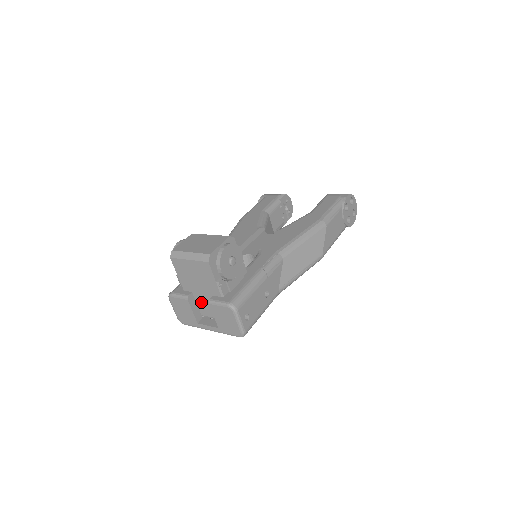
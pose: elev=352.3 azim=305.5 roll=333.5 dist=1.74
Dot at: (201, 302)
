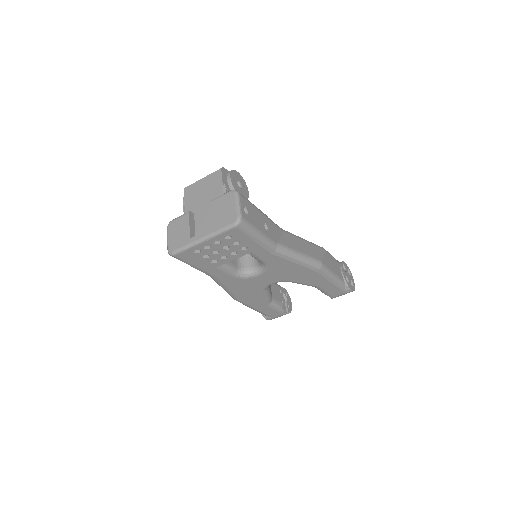
Dot at: (200, 221)
